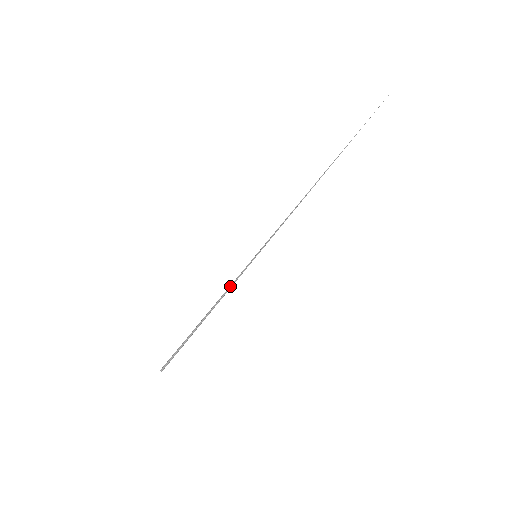
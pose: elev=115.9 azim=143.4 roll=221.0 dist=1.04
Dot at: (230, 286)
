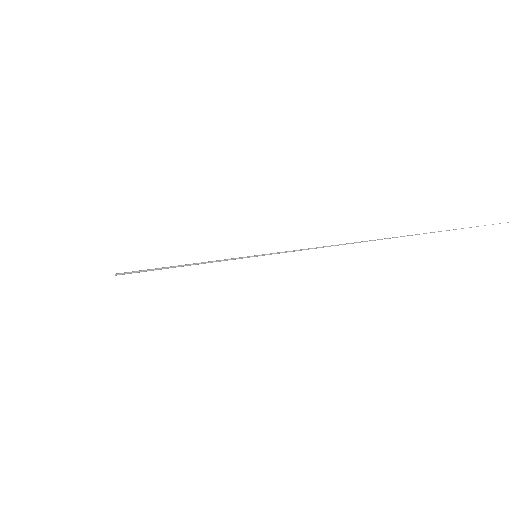
Dot at: (214, 261)
